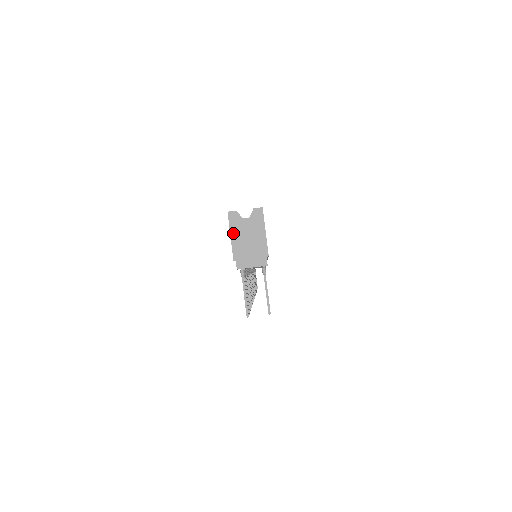
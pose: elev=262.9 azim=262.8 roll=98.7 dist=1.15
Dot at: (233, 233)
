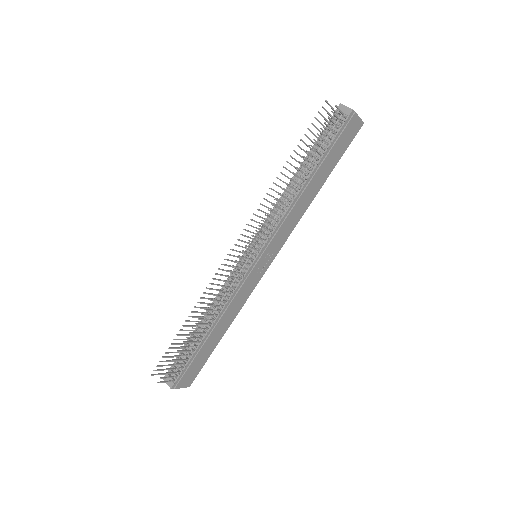
Dot at: occluded
